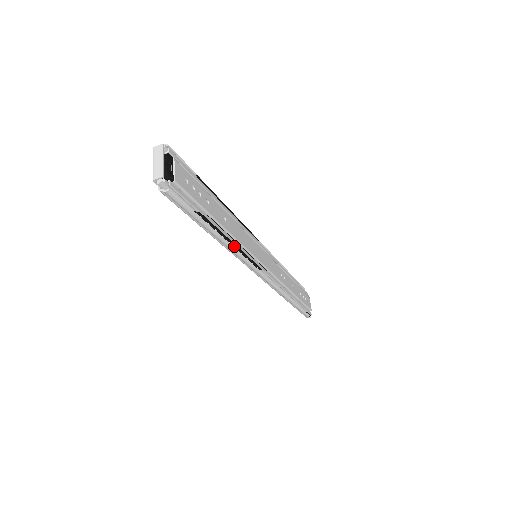
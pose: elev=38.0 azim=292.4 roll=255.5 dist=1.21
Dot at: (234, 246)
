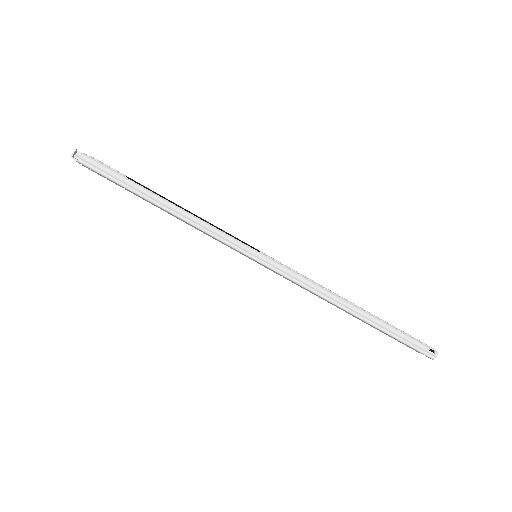
Dot at: (196, 217)
